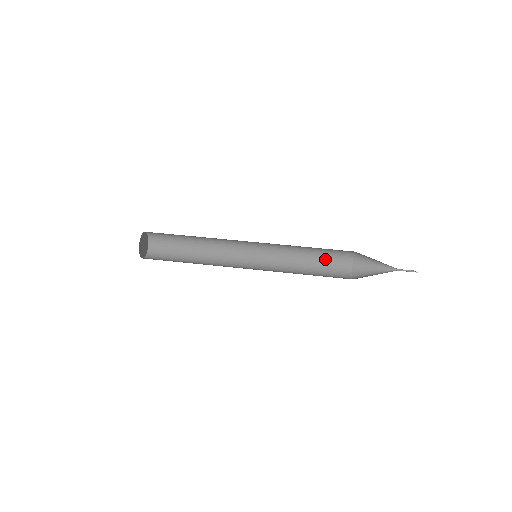
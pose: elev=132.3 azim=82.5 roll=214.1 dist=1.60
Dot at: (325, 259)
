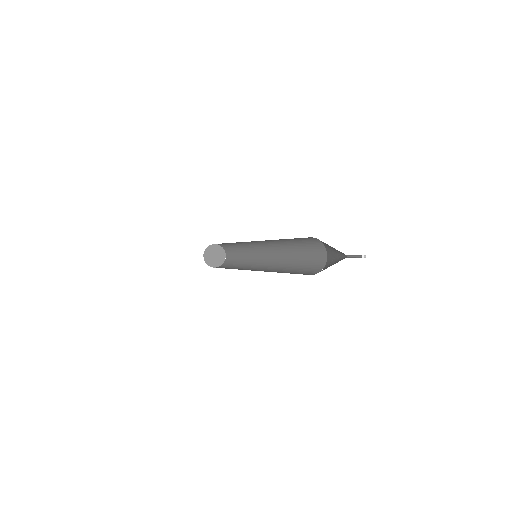
Dot at: (308, 256)
